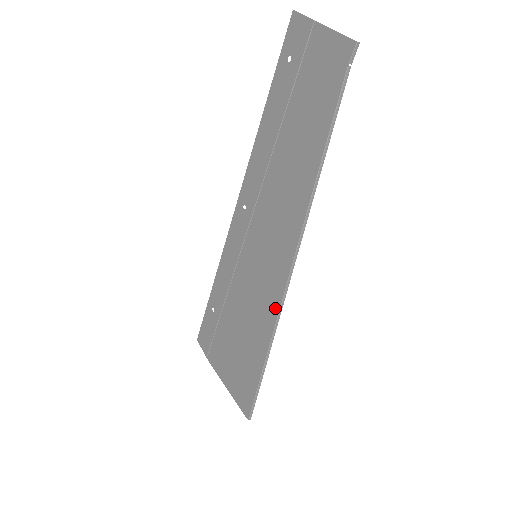
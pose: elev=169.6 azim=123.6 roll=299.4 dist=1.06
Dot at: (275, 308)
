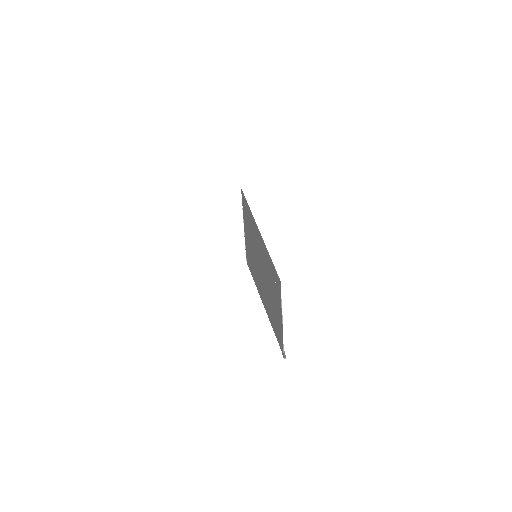
Dot at: occluded
